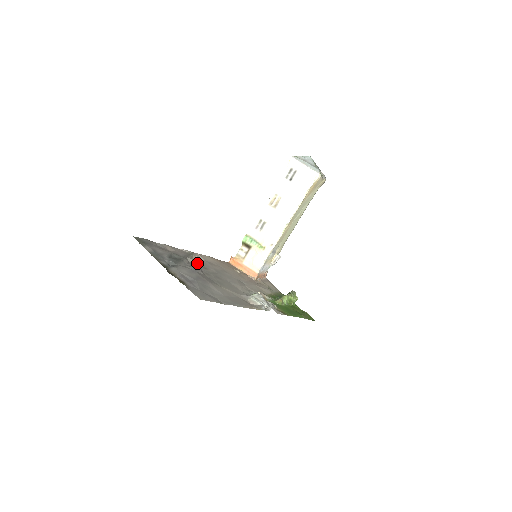
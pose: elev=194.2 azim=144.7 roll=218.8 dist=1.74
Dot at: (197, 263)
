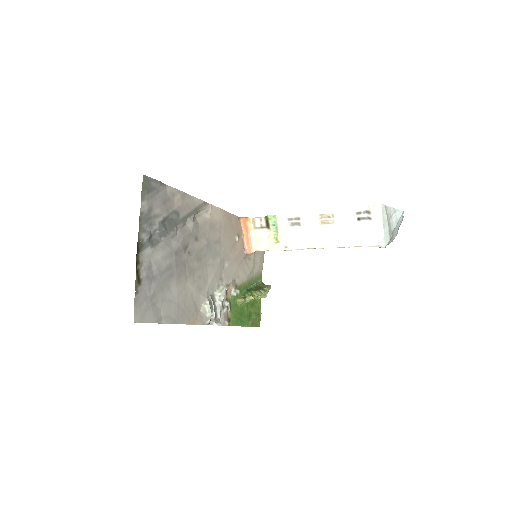
Dot at: (193, 228)
